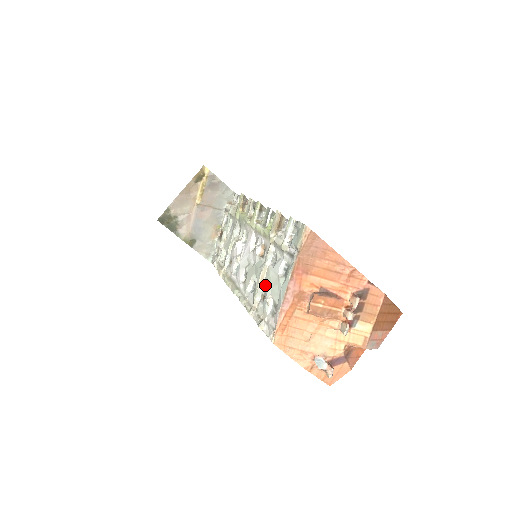
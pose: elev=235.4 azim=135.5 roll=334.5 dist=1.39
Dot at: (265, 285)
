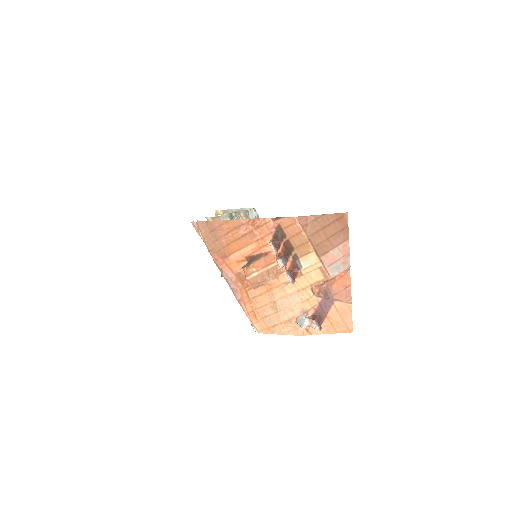
Dot at: occluded
